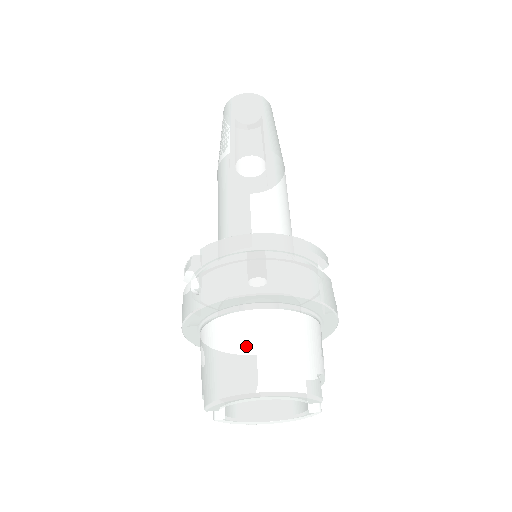
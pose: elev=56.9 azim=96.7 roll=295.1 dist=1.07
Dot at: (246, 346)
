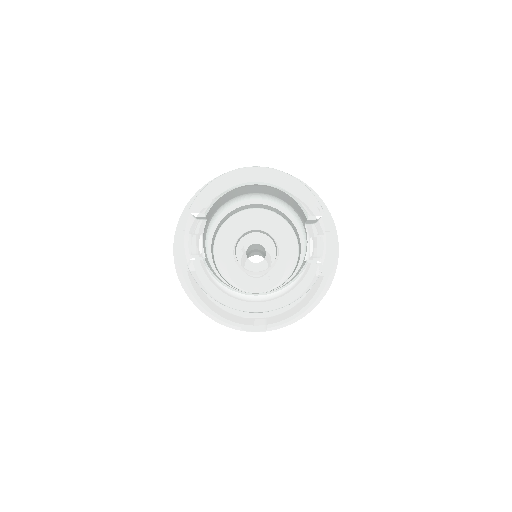
Dot at: occluded
